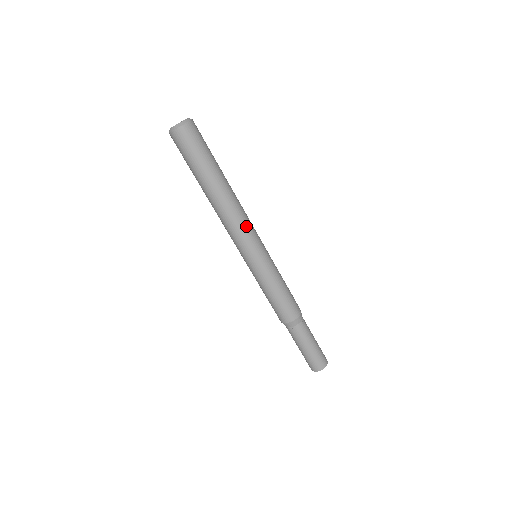
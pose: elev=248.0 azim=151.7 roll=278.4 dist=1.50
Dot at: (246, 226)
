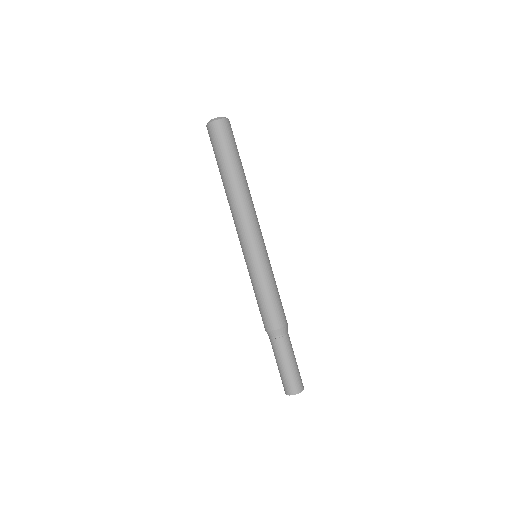
Dot at: occluded
